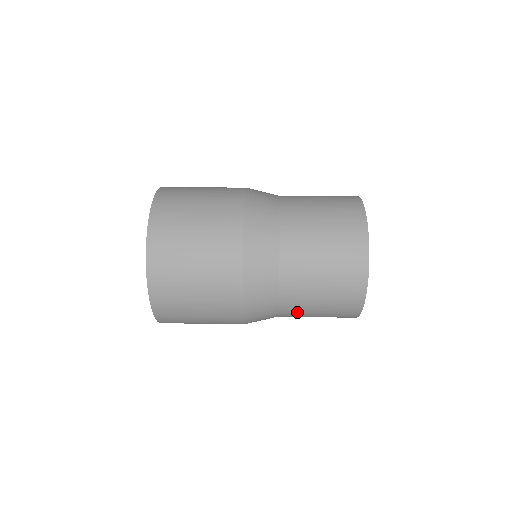
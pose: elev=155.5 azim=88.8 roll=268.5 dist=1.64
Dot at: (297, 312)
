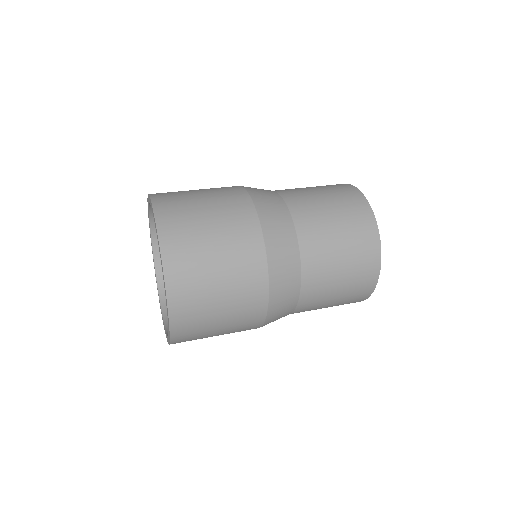
Dot at: occluded
